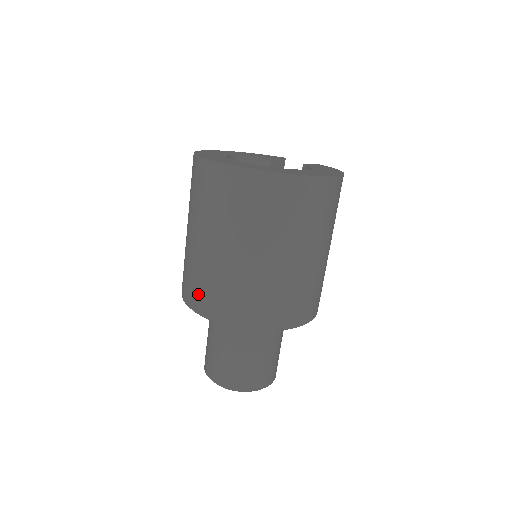
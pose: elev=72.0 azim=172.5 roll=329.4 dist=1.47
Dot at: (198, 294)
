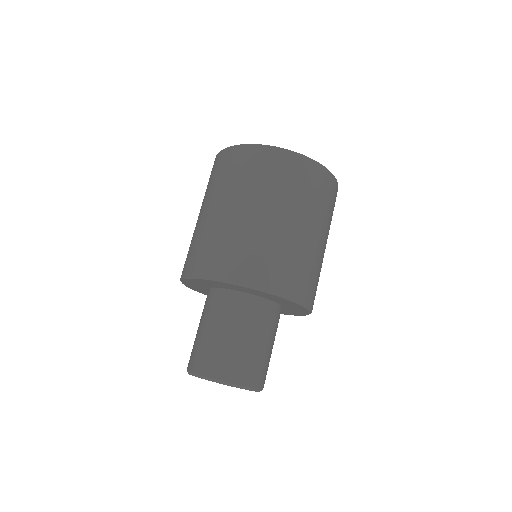
Dot at: occluded
